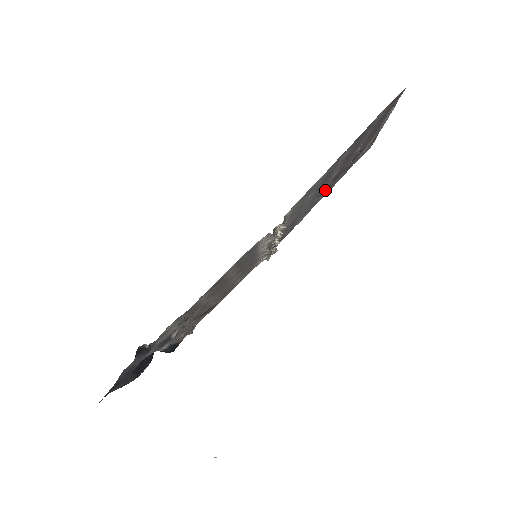
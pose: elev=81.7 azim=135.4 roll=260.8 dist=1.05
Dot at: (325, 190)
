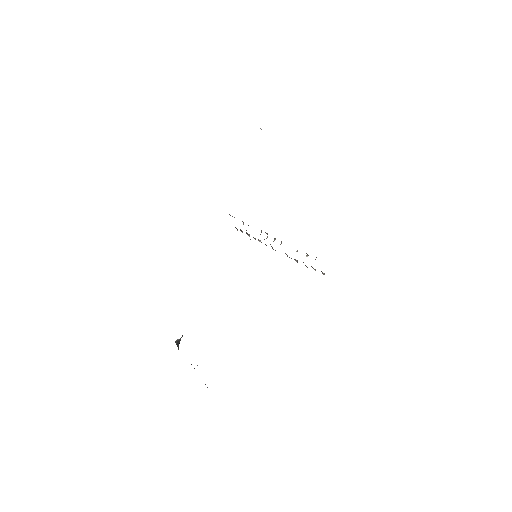
Dot at: occluded
